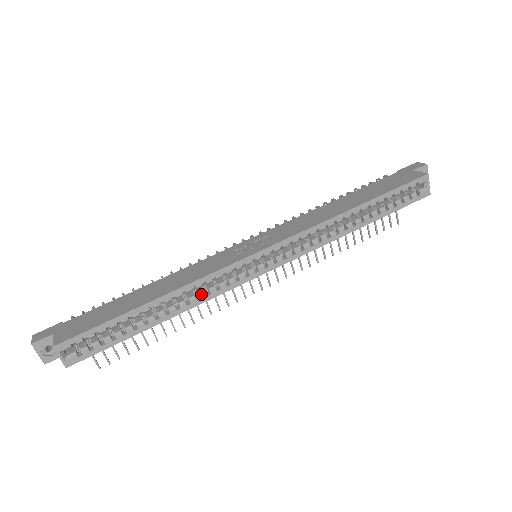
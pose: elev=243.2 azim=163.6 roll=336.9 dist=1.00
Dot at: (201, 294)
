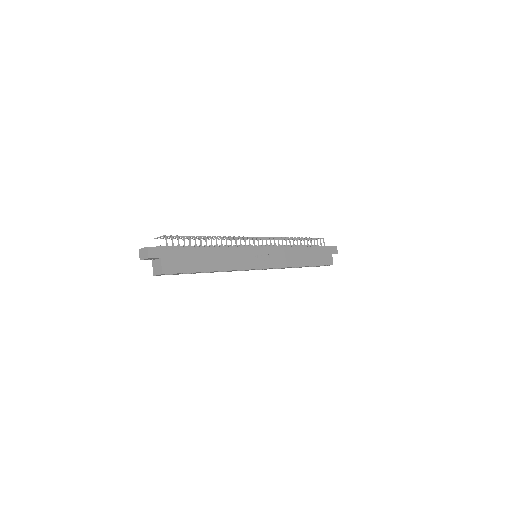
Dot at: occluded
